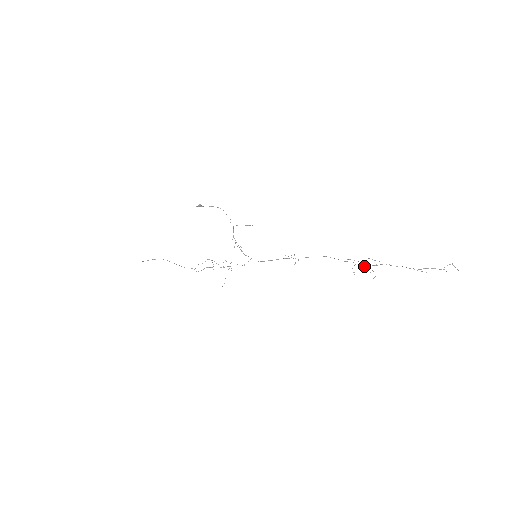
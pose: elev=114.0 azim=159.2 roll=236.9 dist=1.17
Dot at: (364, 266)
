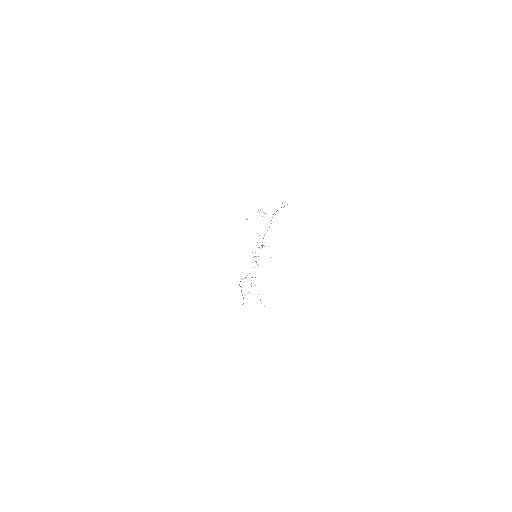
Dot at: (265, 213)
